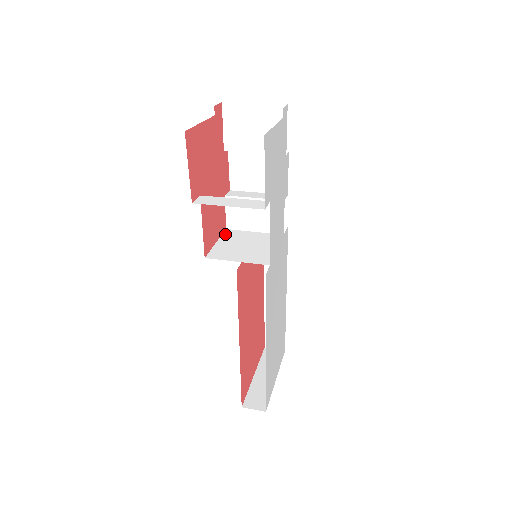
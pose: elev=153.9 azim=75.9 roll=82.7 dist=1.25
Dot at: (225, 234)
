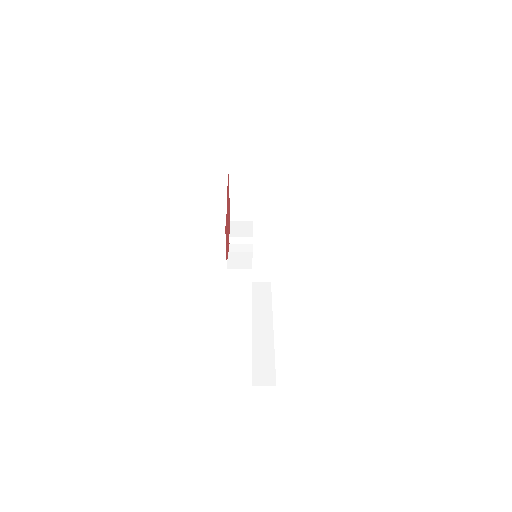
Dot at: occluded
